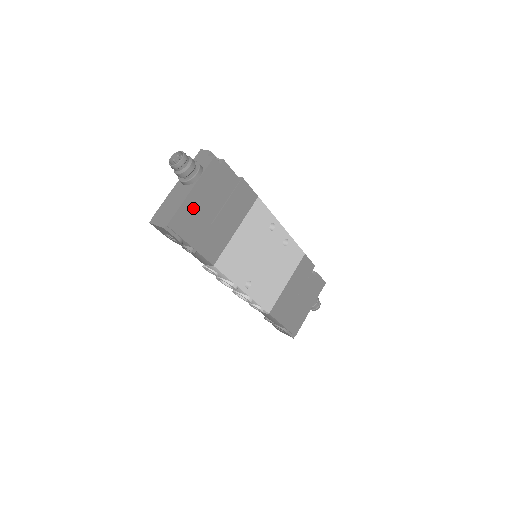
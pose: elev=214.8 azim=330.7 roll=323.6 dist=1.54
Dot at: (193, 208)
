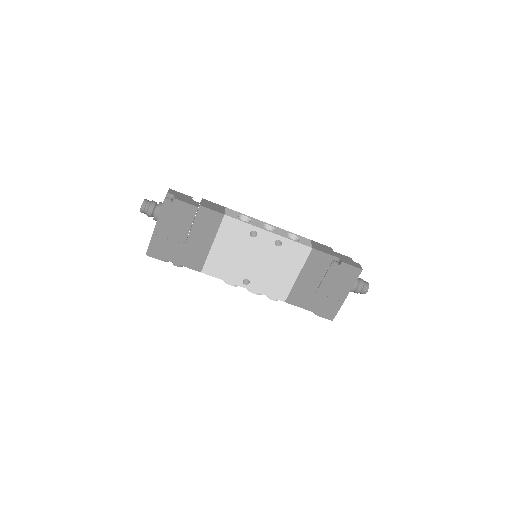
Dot at: (163, 238)
